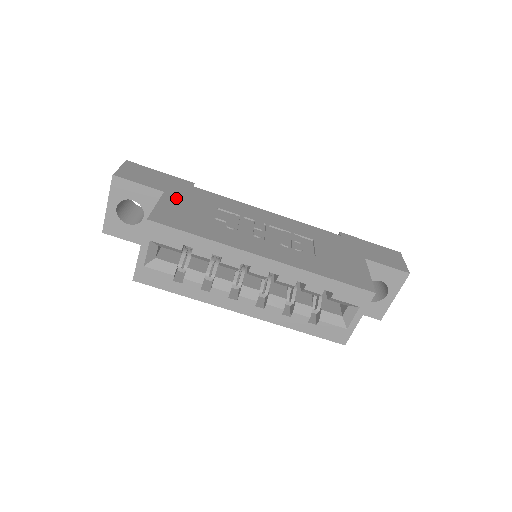
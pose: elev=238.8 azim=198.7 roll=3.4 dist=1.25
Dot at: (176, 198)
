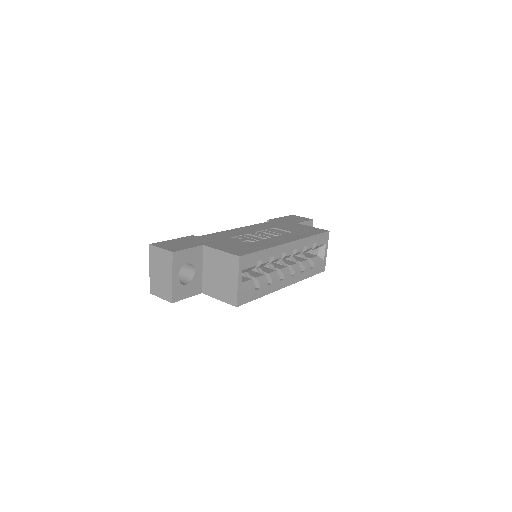
Dot at: (213, 244)
